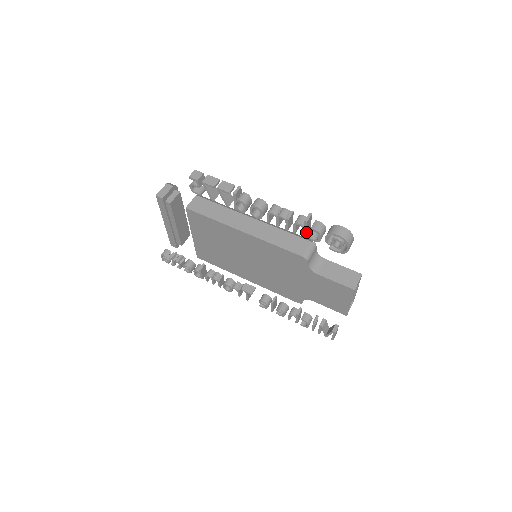
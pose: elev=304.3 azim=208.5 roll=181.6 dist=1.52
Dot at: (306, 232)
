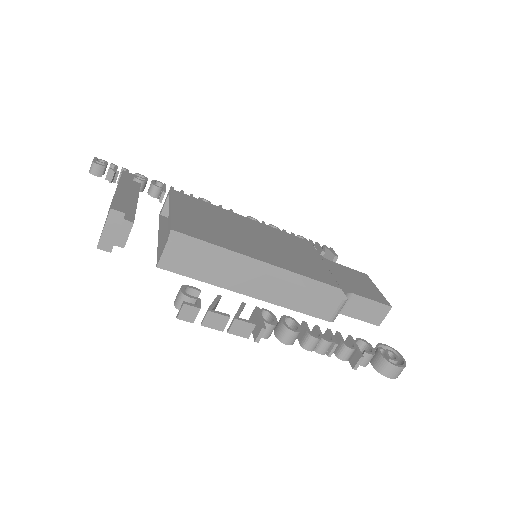
Dot at: occluded
